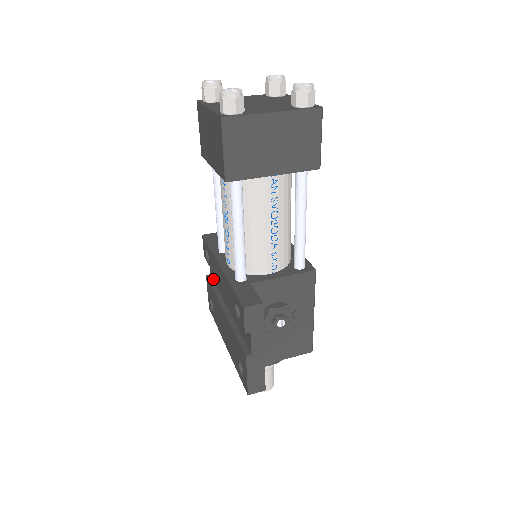
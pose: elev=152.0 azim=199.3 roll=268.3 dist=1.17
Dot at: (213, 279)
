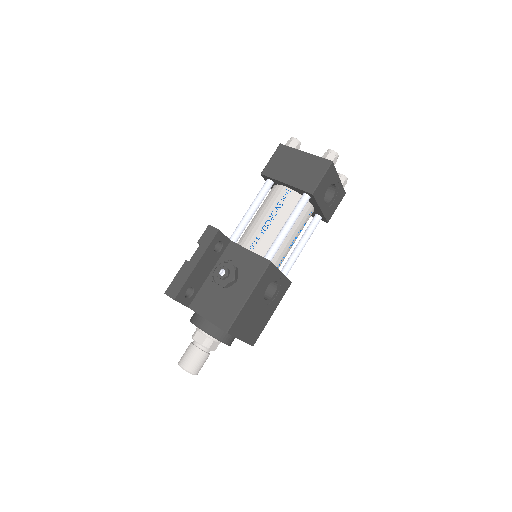
Dot at: occluded
